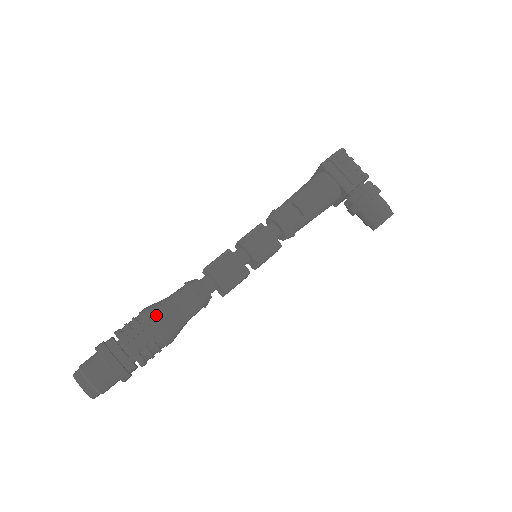
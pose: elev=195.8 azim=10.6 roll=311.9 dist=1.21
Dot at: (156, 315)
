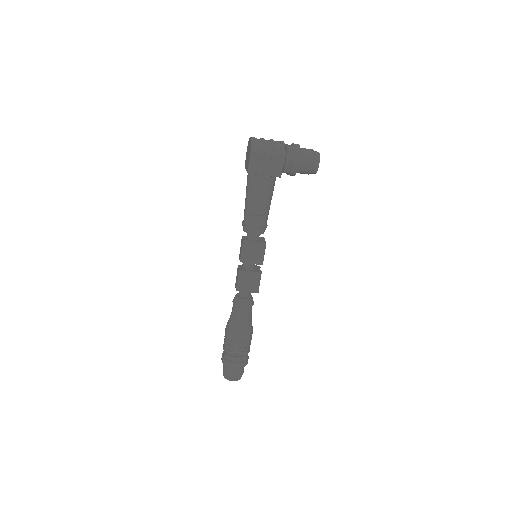
Dot at: (236, 334)
